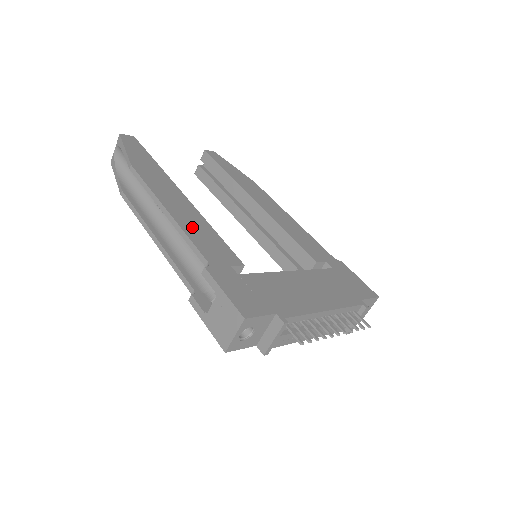
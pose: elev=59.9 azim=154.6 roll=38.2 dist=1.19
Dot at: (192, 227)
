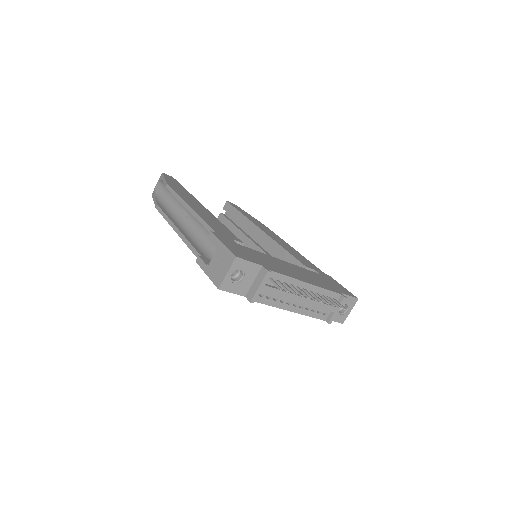
Dot at: (206, 217)
